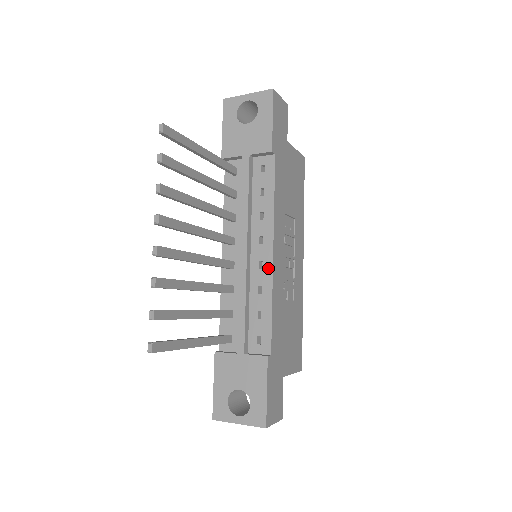
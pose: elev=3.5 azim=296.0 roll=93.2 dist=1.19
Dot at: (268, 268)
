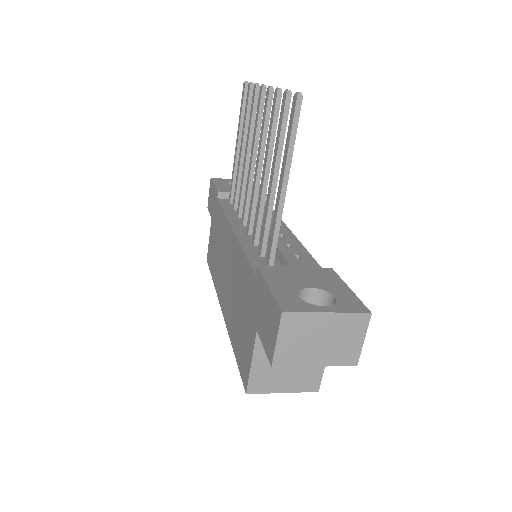
Dot at: (292, 237)
